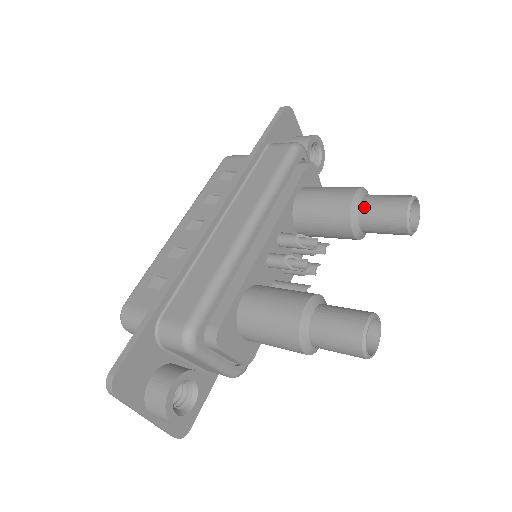
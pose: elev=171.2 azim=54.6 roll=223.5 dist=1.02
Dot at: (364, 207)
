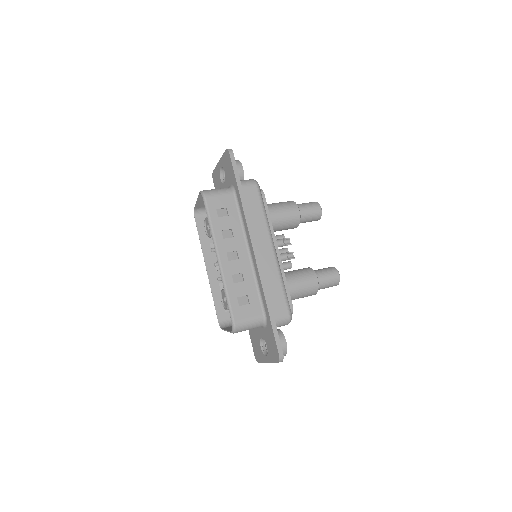
Dot at: (303, 215)
